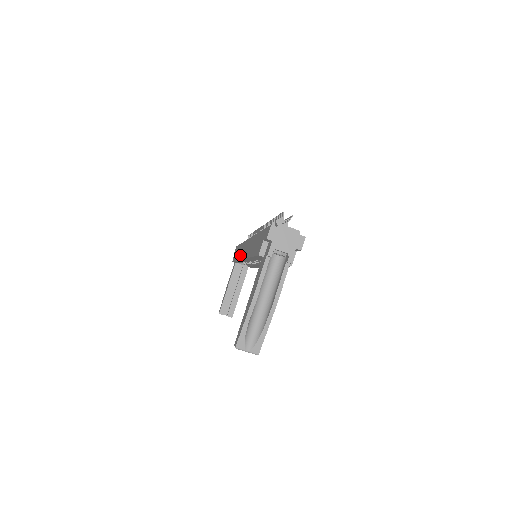
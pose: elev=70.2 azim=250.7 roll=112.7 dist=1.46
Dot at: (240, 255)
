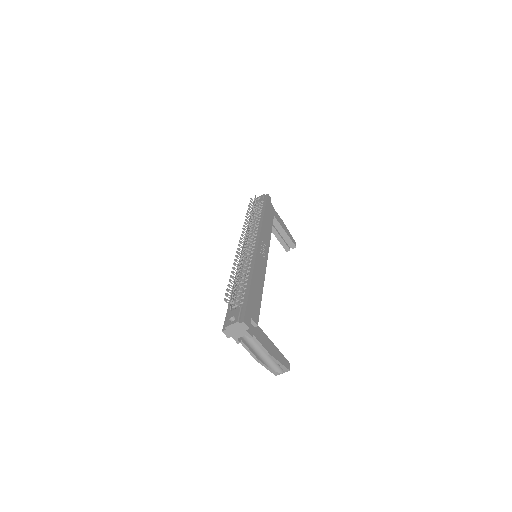
Dot at: occluded
